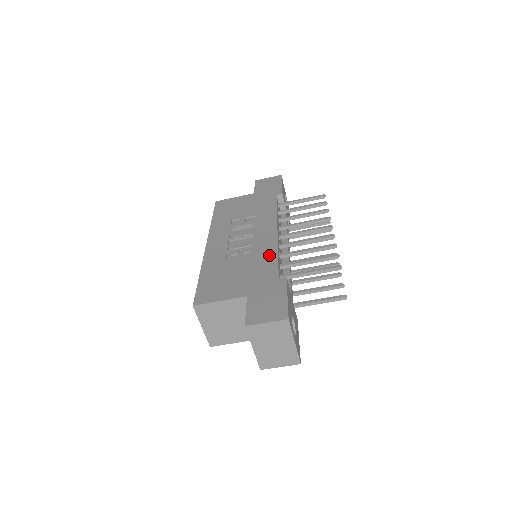
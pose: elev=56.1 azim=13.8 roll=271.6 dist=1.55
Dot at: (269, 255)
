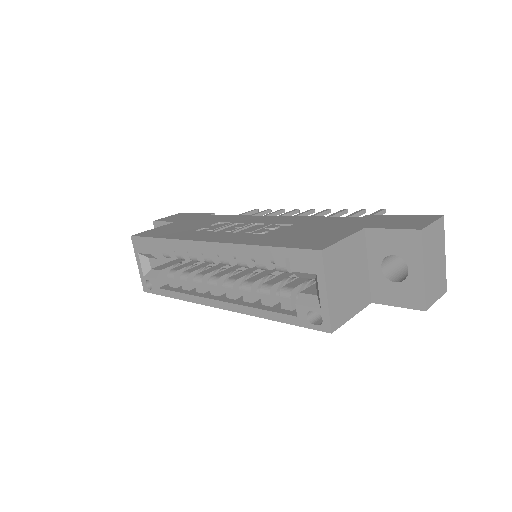
Dot at: (310, 219)
